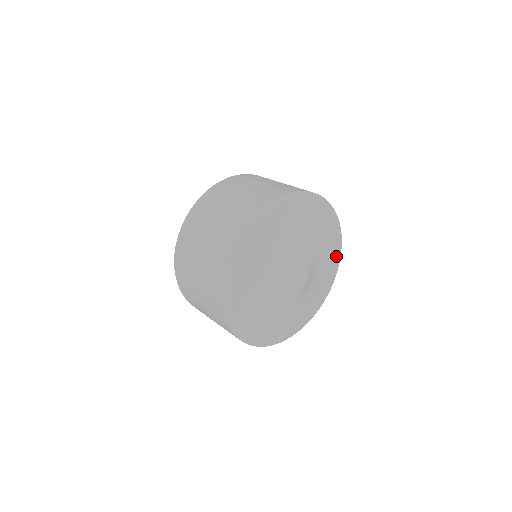
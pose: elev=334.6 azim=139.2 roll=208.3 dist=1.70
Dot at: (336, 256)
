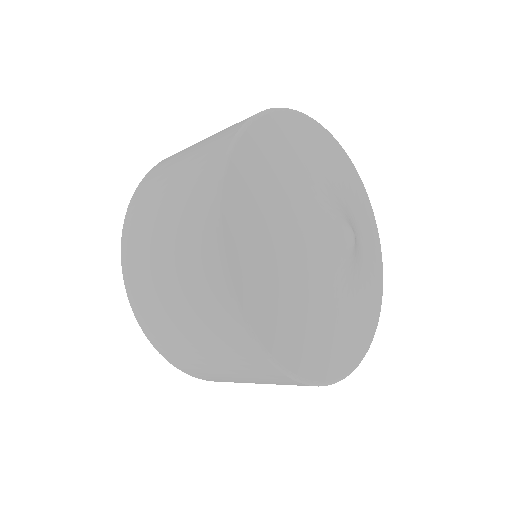
Dot at: (373, 314)
